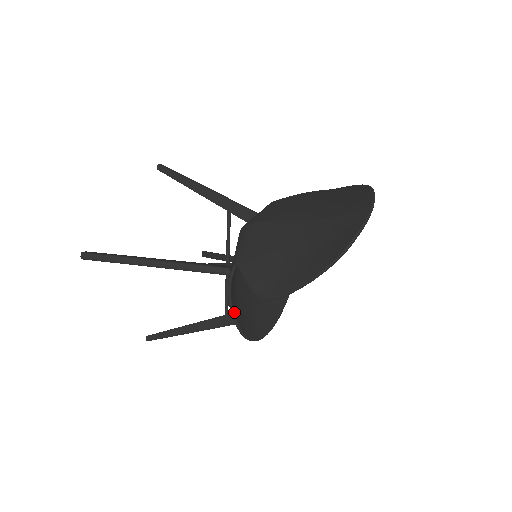
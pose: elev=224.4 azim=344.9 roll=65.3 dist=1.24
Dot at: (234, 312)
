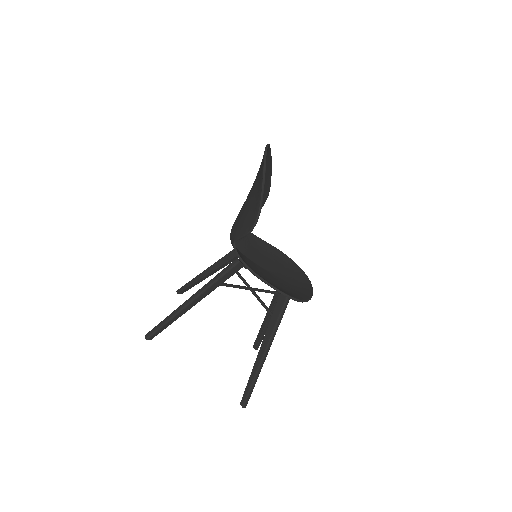
Dot at: (257, 274)
